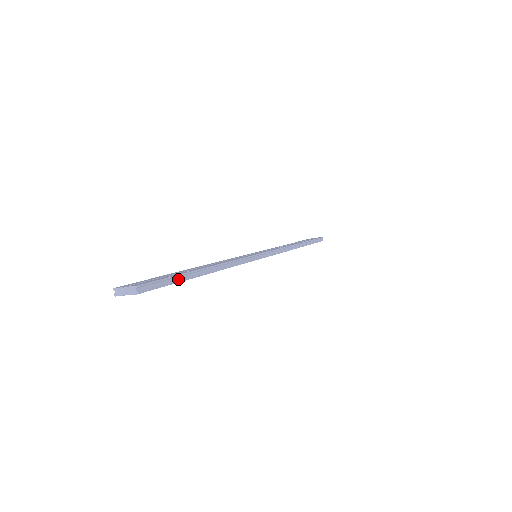
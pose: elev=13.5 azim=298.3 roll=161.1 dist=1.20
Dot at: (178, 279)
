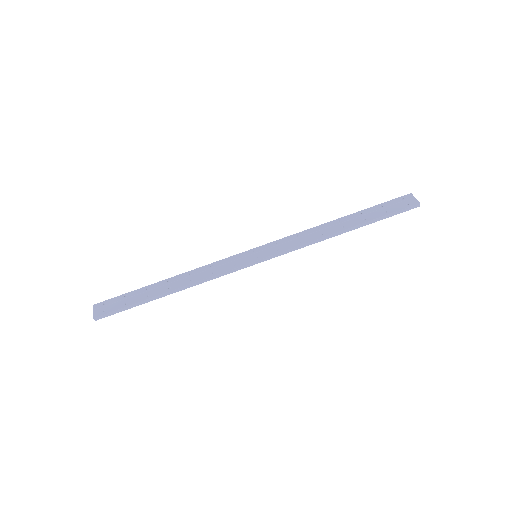
Dot at: (133, 306)
